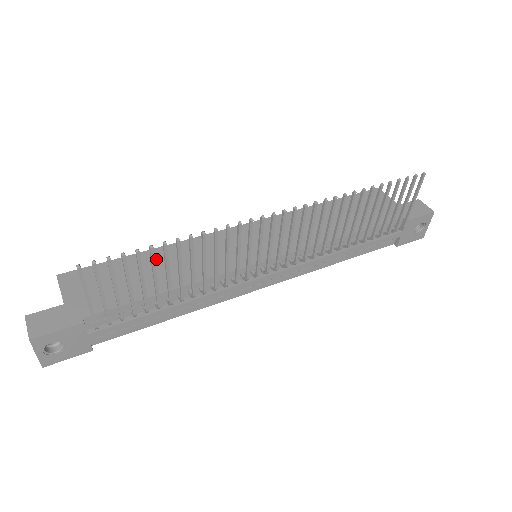
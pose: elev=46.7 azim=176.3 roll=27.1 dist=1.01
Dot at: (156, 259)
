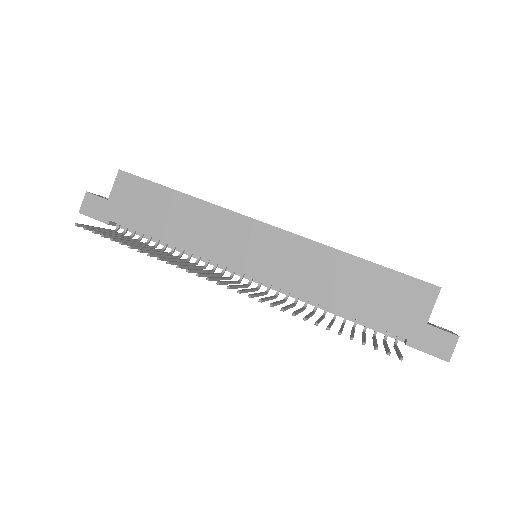
Dot at: (180, 206)
